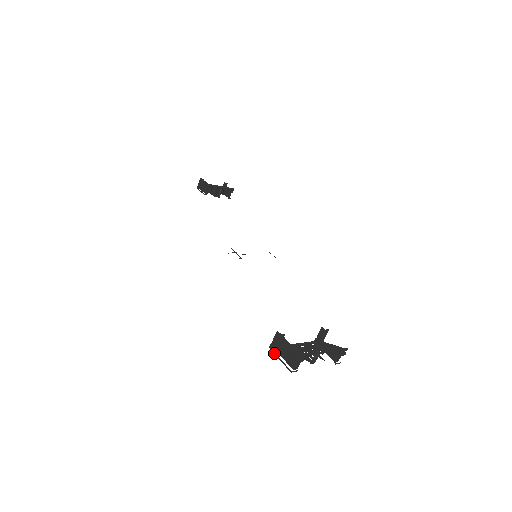
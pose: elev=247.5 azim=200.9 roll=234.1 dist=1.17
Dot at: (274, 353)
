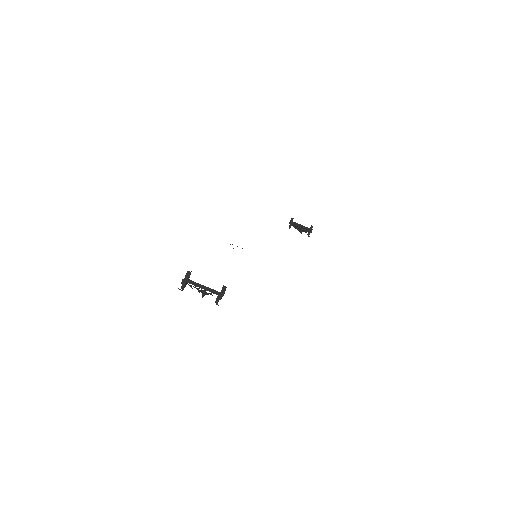
Dot at: occluded
